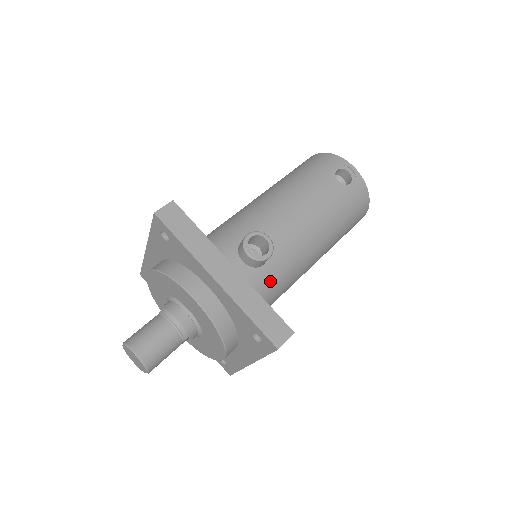
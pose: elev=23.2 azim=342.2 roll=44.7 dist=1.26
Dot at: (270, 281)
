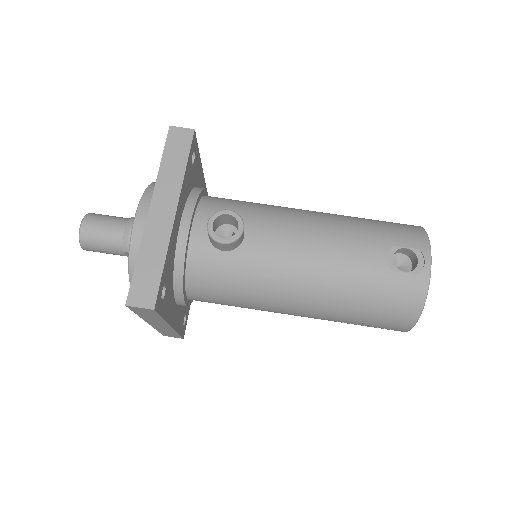
Dot at: (219, 271)
